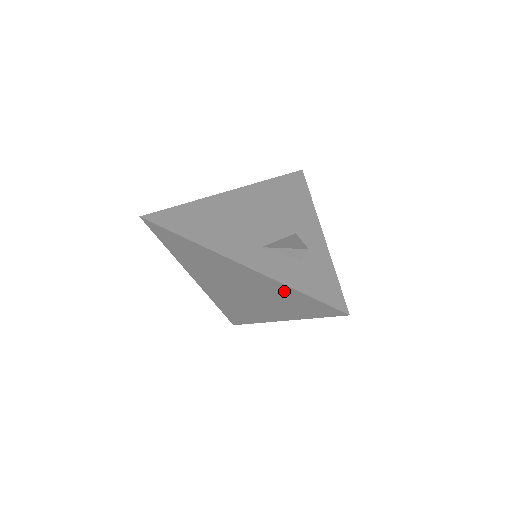
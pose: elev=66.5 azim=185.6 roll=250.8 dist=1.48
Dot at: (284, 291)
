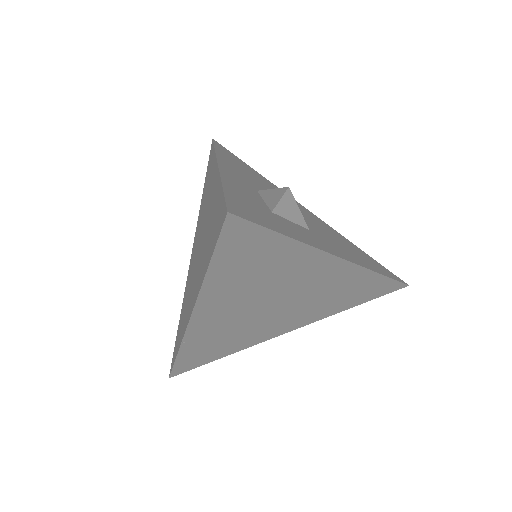
Dot at: (216, 202)
